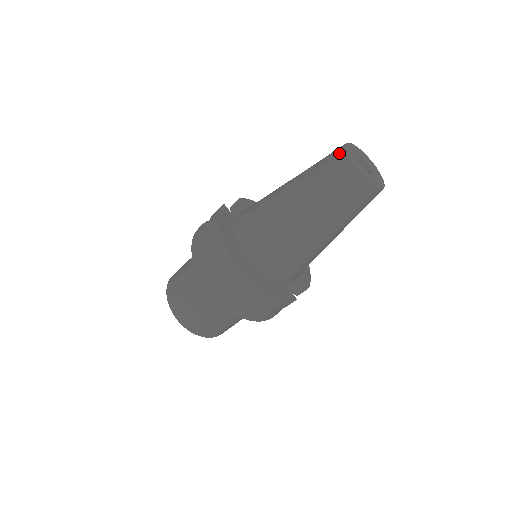
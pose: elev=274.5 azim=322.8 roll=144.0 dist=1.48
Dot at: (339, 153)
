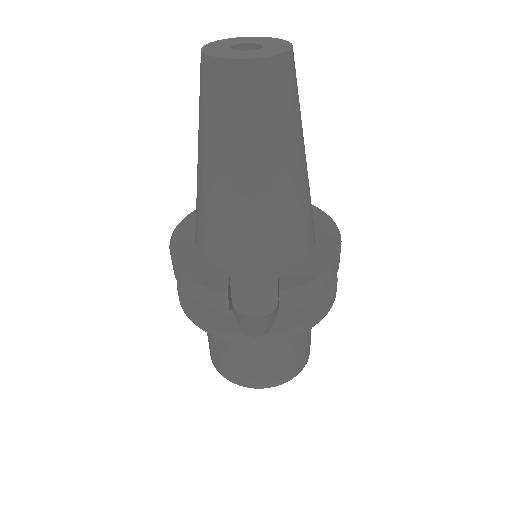
Dot at: occluded
